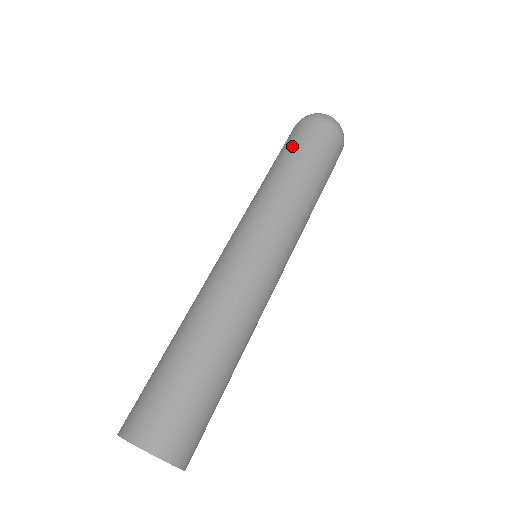
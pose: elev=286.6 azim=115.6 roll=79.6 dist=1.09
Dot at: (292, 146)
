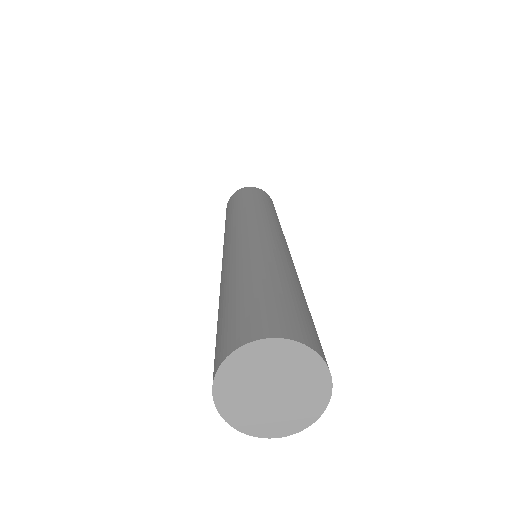
Dot at: (235, 200)
